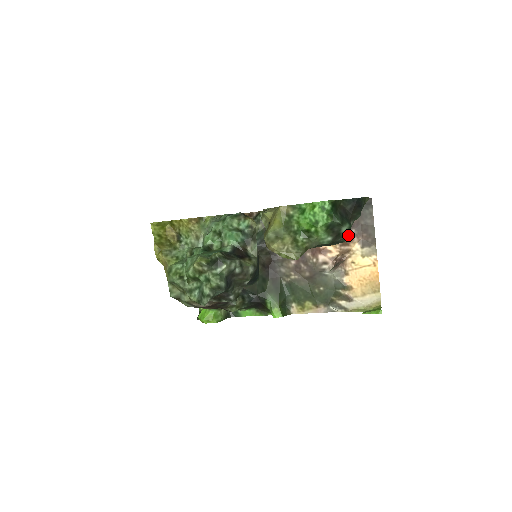
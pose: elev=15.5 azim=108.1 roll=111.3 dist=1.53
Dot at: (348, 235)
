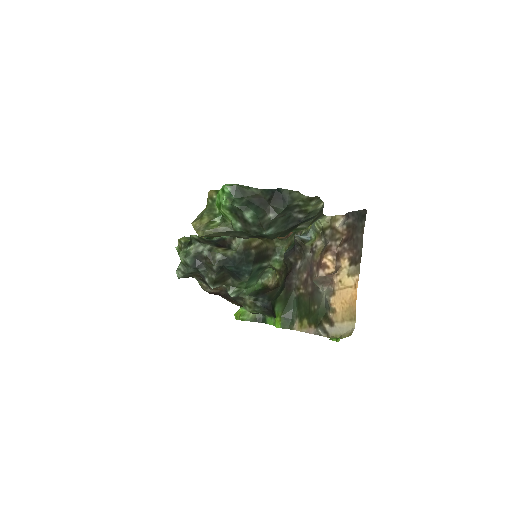
Dot at: (261, 225)
